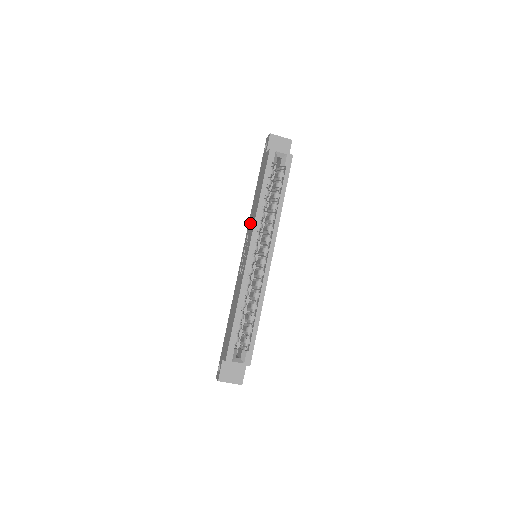
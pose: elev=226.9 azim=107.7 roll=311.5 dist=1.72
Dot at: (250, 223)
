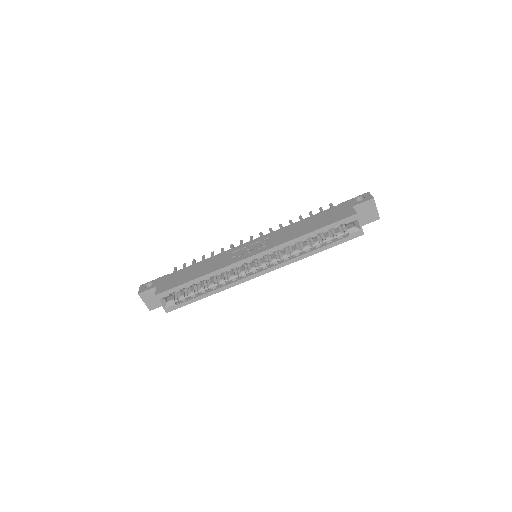
Dot at: (280, 234)
